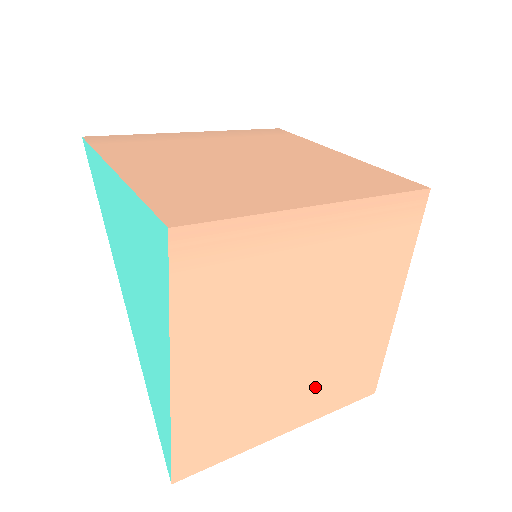
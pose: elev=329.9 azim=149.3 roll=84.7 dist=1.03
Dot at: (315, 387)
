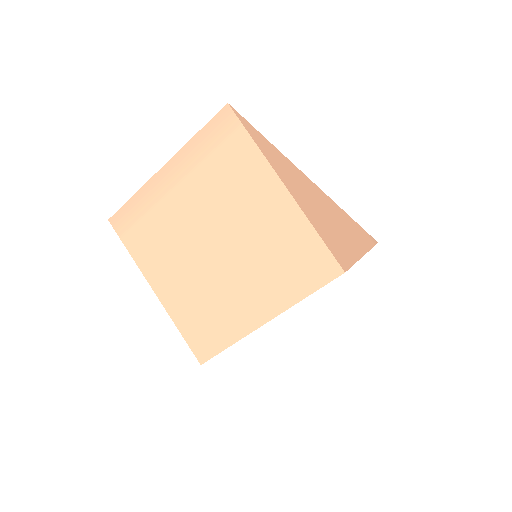
Dot at: occluded
